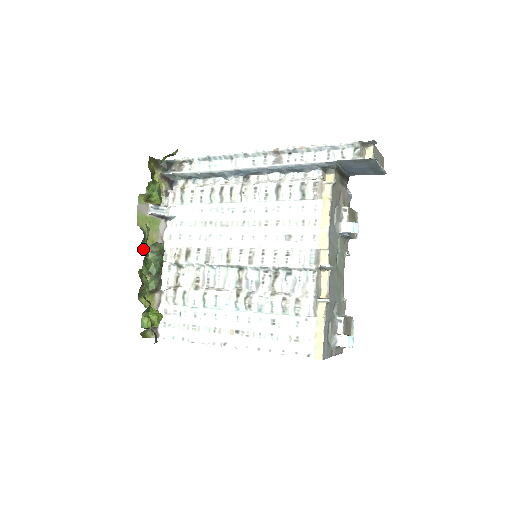
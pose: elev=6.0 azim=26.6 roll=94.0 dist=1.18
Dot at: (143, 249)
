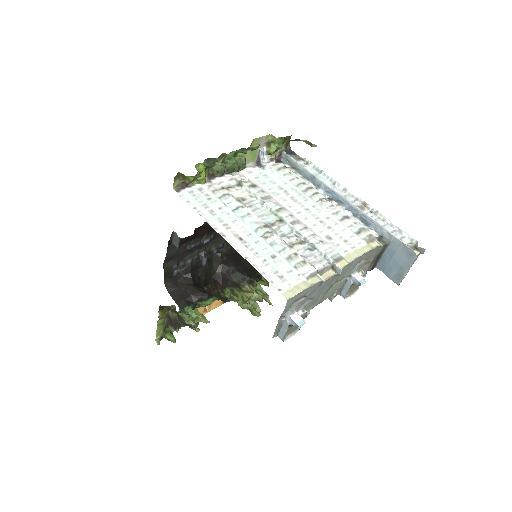
Dot at: occluded
